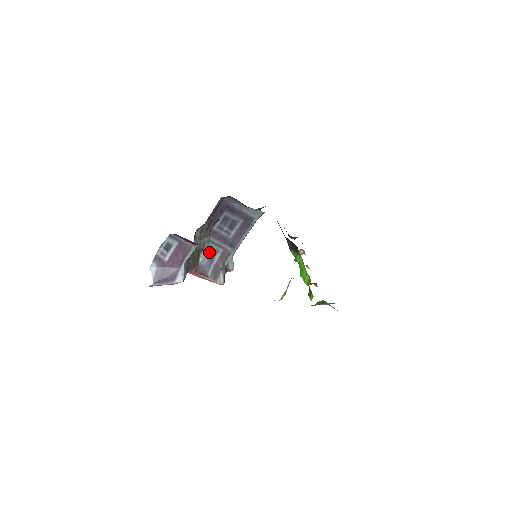
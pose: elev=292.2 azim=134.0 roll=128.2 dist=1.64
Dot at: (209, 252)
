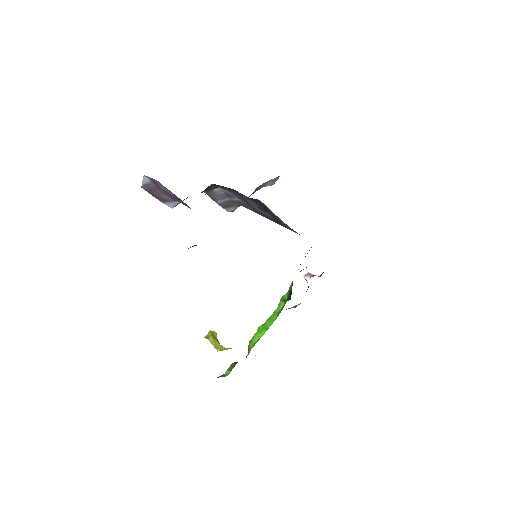
Dot at: (230, 192)
